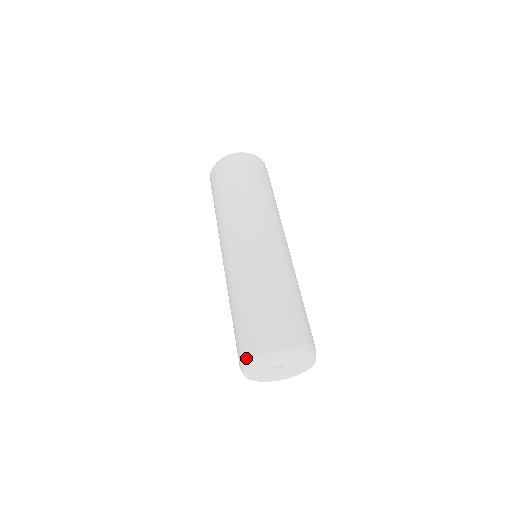
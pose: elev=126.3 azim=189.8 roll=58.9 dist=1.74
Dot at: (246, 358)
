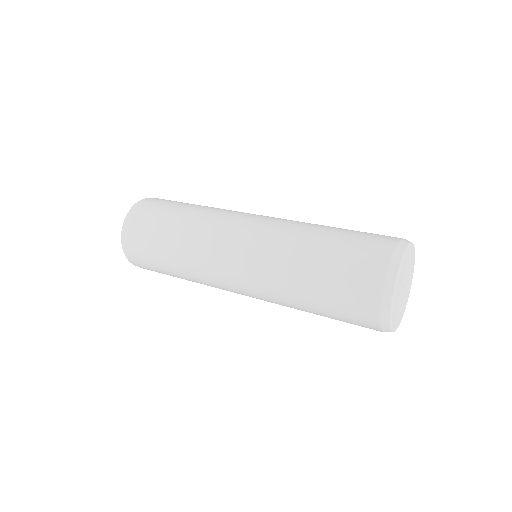
Dot at: (400, 245)
